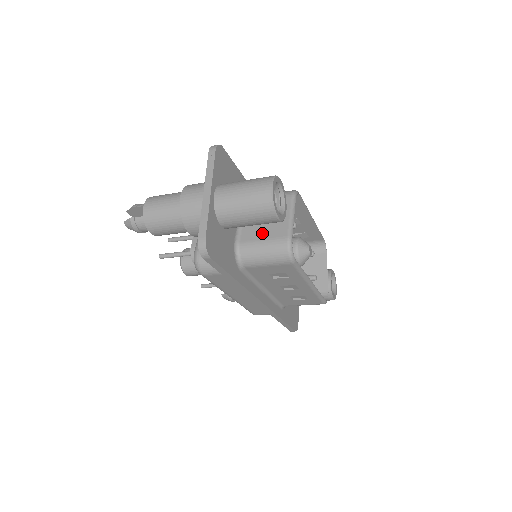
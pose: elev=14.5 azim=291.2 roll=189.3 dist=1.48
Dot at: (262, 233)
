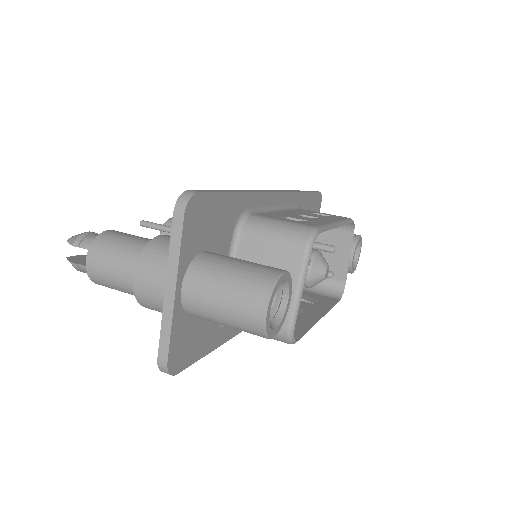
Dot at: occluded
